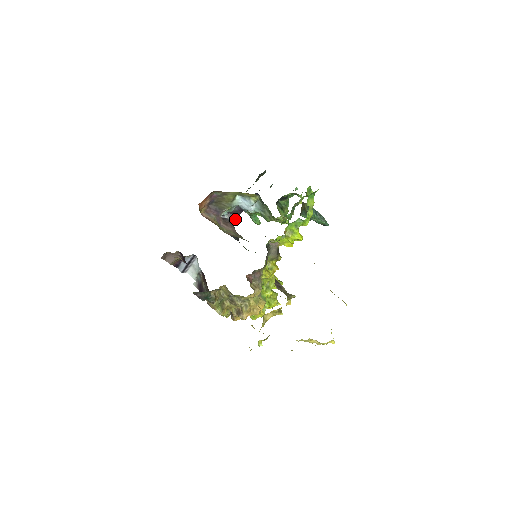
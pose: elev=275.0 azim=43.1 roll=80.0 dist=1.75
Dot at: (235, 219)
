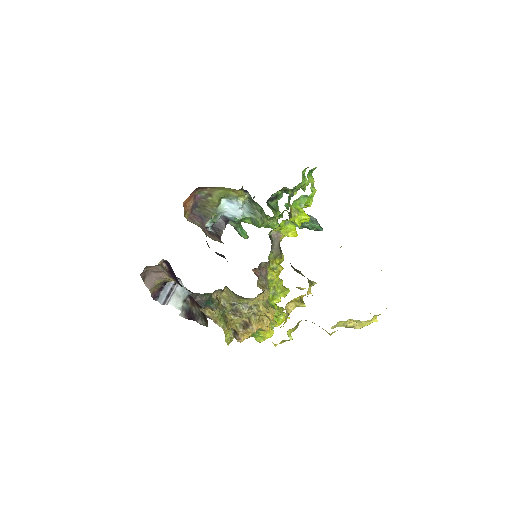
Dot at: (220, 232)
